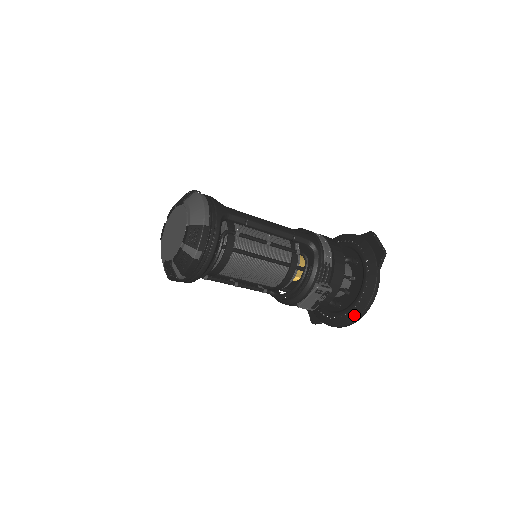
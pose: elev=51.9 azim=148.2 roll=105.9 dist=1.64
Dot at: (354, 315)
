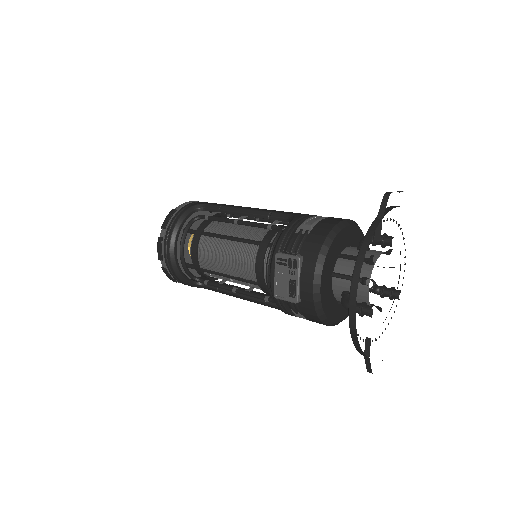
Dot at: (349, 300)
